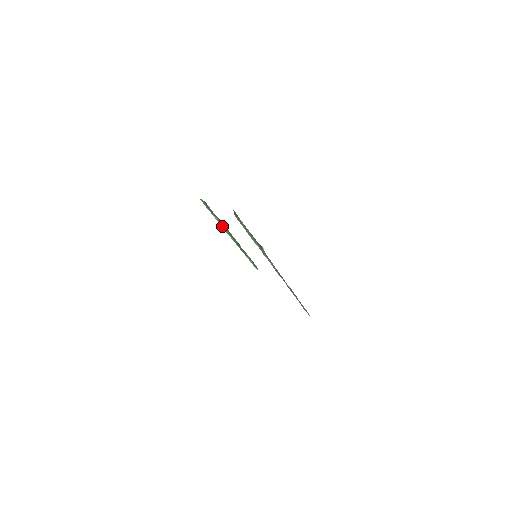
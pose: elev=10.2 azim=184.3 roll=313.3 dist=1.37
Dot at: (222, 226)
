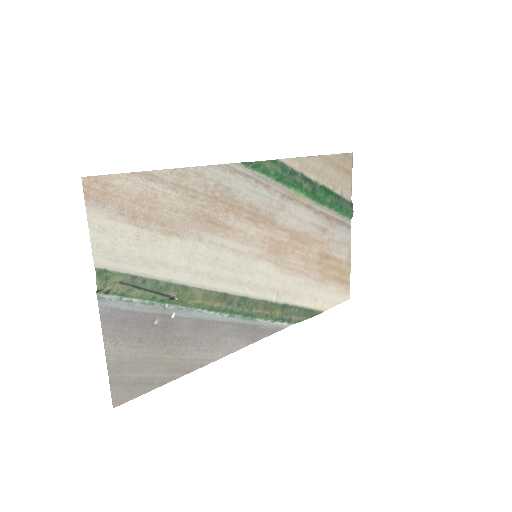
Dot at: (284, 184)
